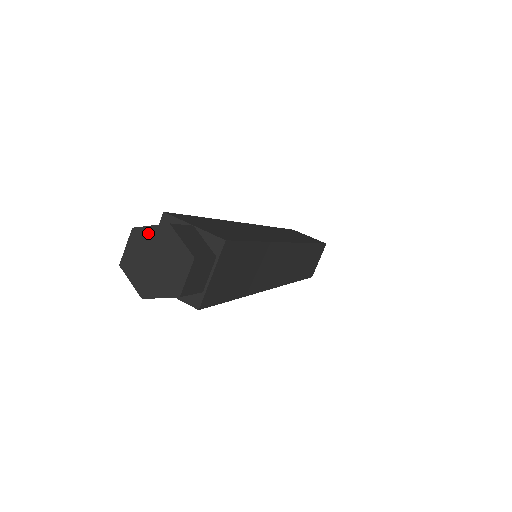
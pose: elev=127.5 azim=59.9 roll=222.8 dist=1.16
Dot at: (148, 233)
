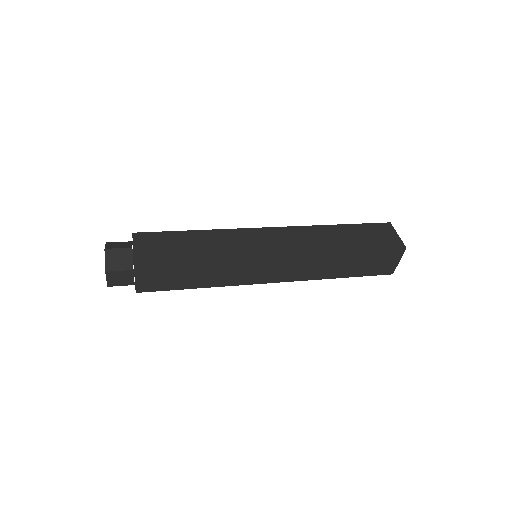
Dot at: occluded
